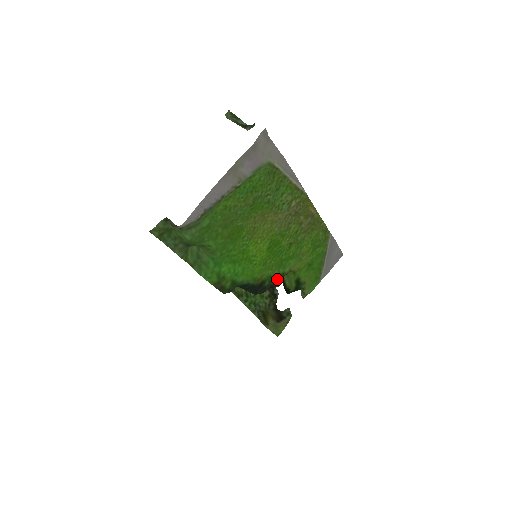
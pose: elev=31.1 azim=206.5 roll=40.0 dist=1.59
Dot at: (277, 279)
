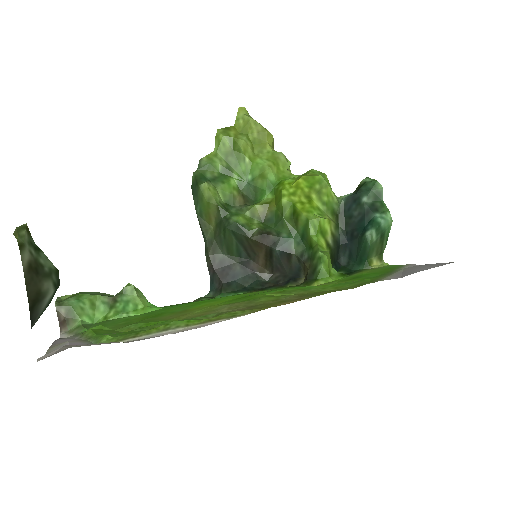
Dot at: (289, 286)
